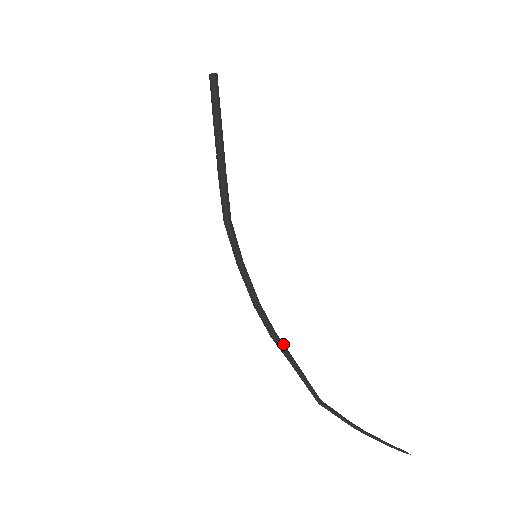
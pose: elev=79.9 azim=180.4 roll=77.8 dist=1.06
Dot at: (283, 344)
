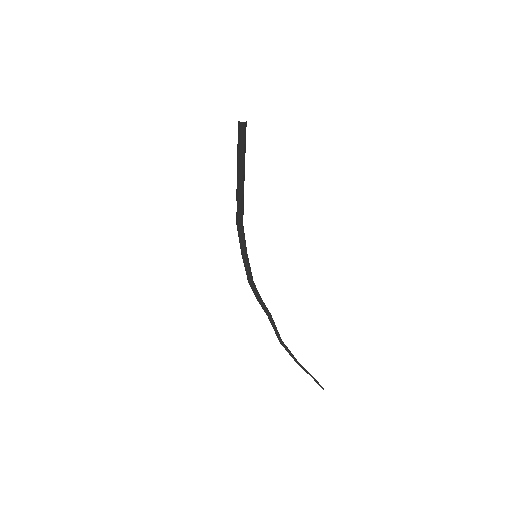
Dot at: (265, 306)
